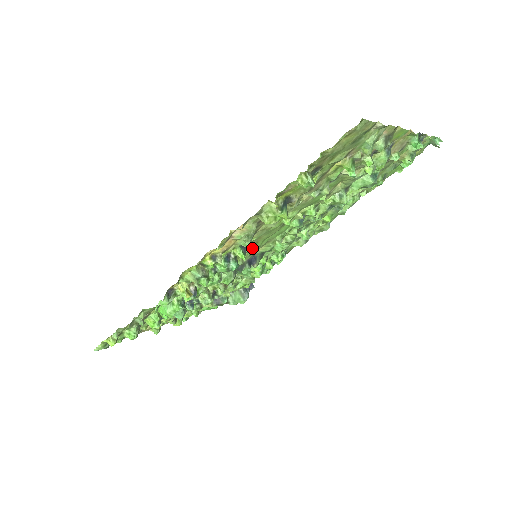
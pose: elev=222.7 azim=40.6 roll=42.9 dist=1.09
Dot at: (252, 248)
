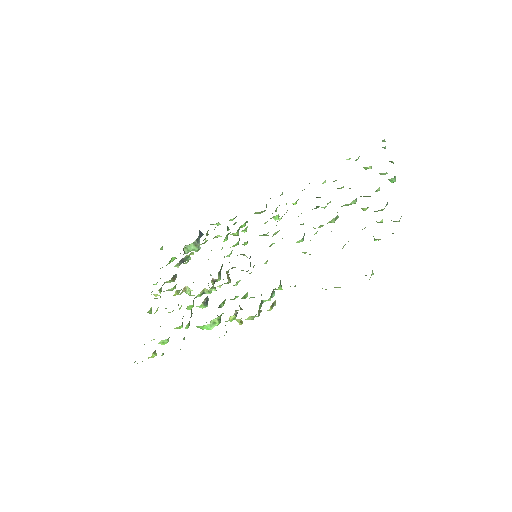
Dot at: occluded
